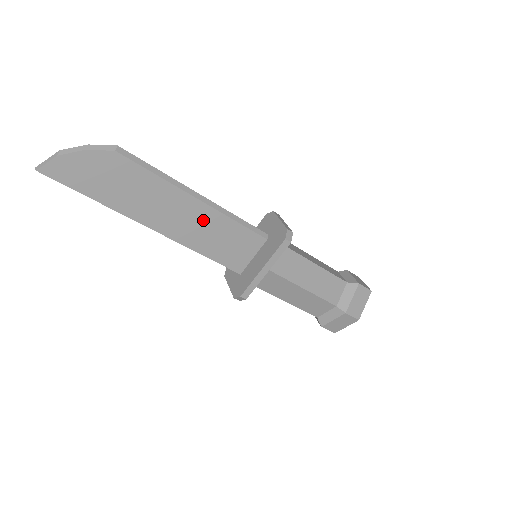
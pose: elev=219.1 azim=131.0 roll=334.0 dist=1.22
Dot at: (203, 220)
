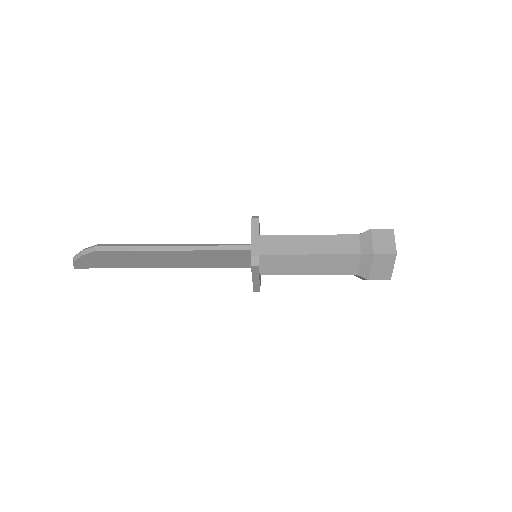
Dot at: (189, 256)
